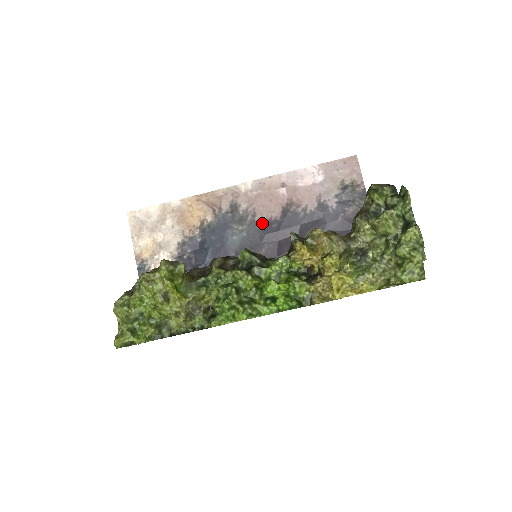
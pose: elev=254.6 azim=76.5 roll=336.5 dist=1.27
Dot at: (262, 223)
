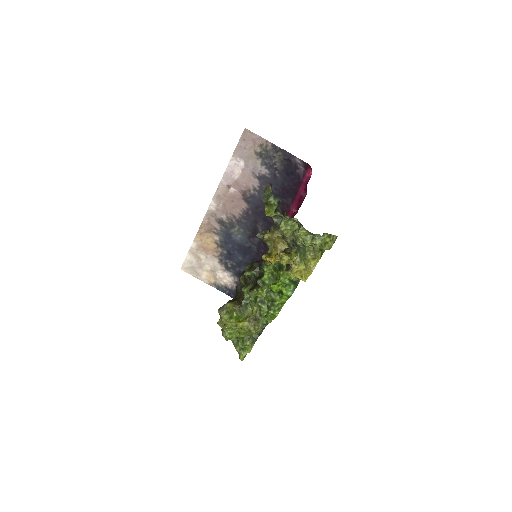
Dot at: (243, 217)
